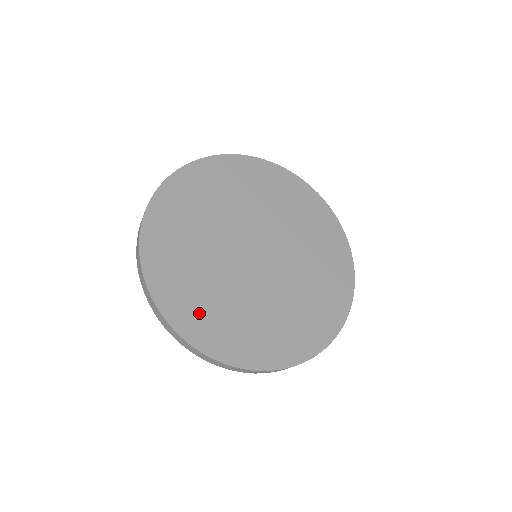
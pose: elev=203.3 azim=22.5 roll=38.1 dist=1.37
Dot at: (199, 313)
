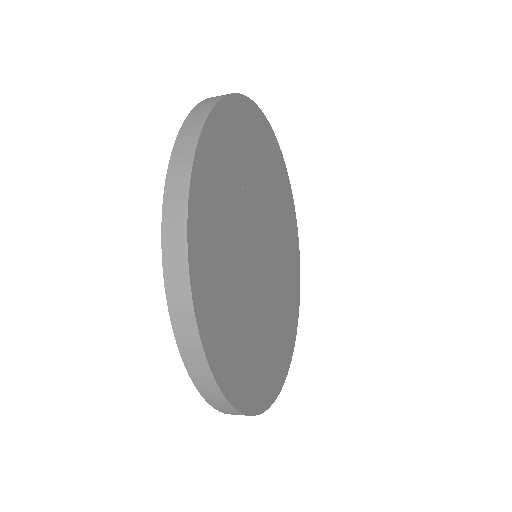
Dot at: (216, 297)
